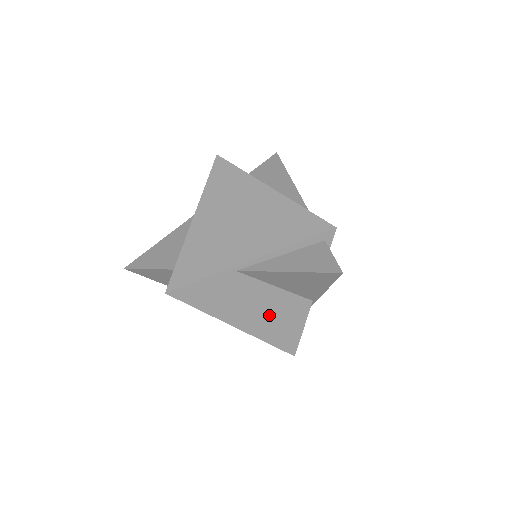
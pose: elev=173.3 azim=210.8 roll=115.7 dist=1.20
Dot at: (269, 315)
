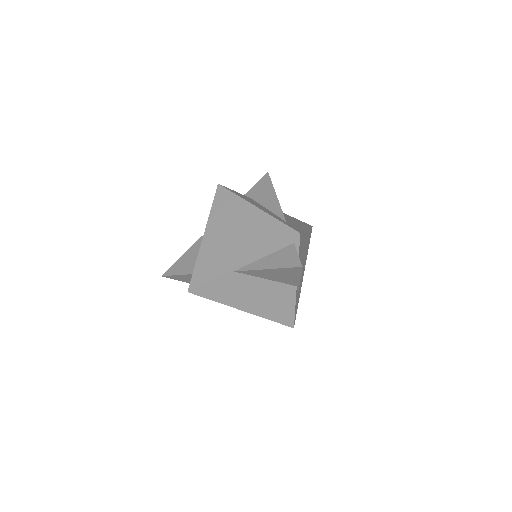
Dot at: (266, 300)
